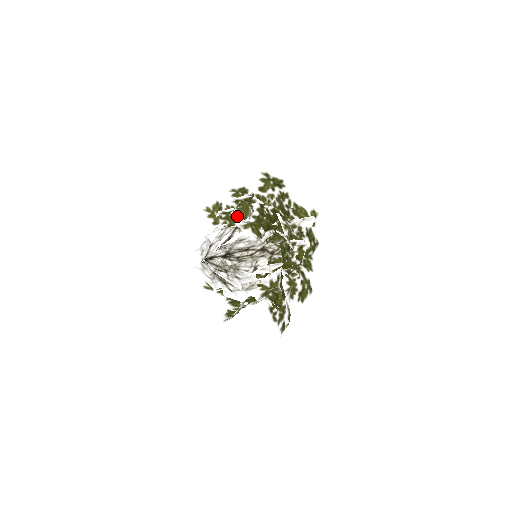
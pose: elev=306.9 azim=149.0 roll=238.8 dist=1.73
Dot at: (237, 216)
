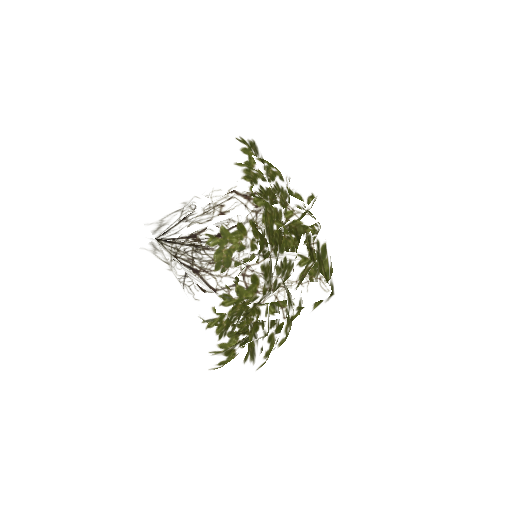
Dot at: occluded
